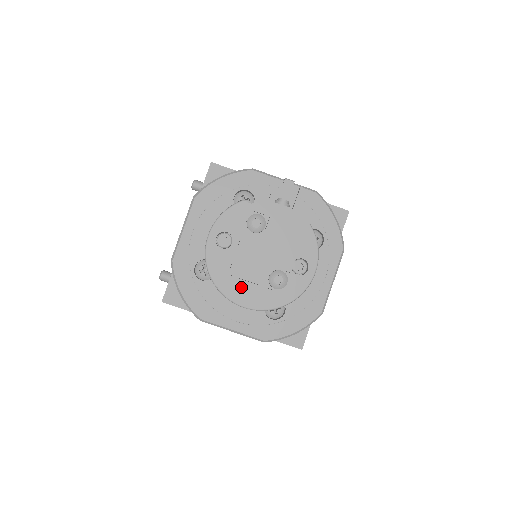
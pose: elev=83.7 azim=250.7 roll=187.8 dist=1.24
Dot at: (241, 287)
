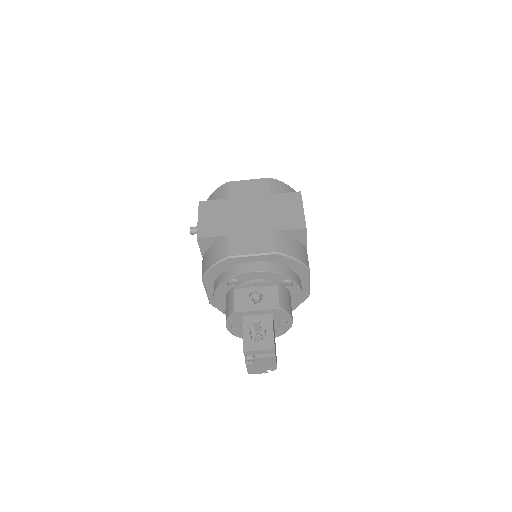
Dot at: occluded
